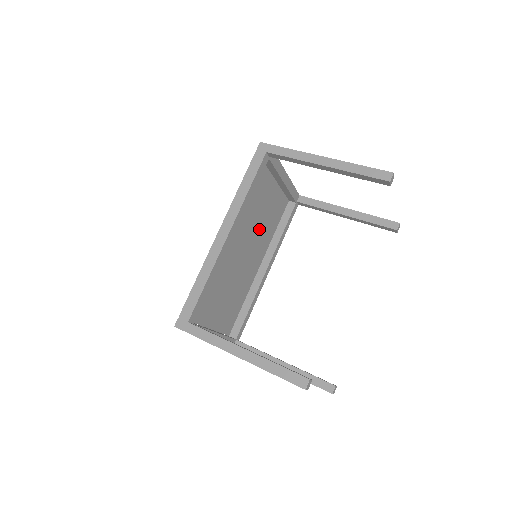
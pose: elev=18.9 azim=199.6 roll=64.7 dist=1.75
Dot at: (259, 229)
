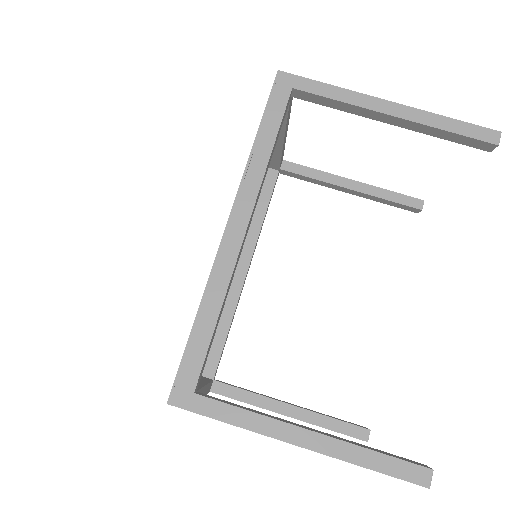
Dot at: occluded
